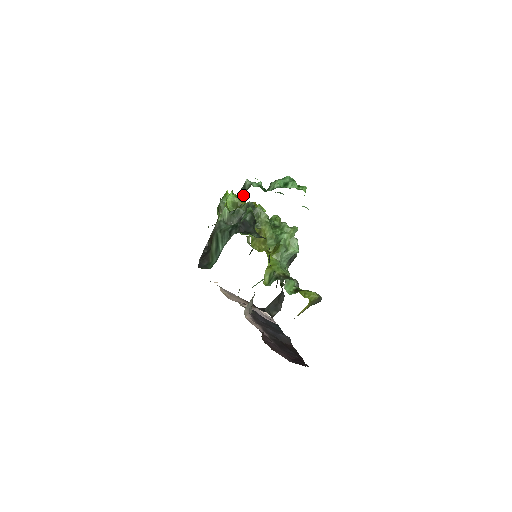
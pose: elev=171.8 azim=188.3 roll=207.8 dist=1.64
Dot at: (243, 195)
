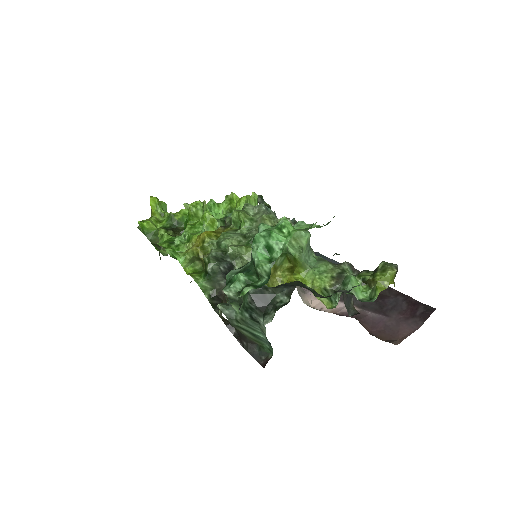
Dot at: (153, 203)
